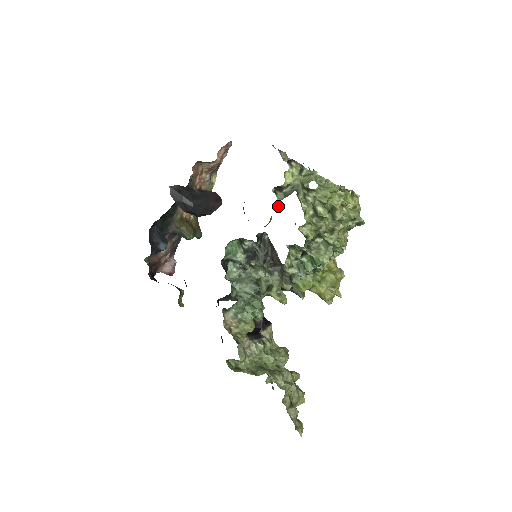
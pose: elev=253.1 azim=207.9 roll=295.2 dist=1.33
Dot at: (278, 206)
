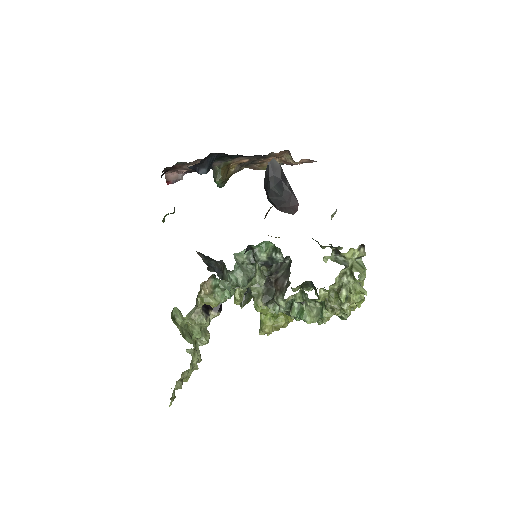
Dot at: (325, 261)
